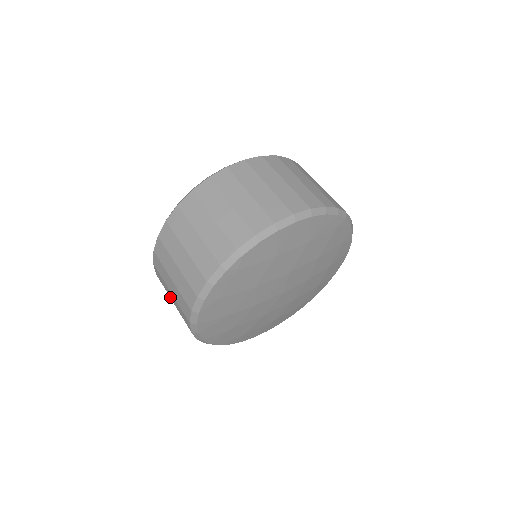
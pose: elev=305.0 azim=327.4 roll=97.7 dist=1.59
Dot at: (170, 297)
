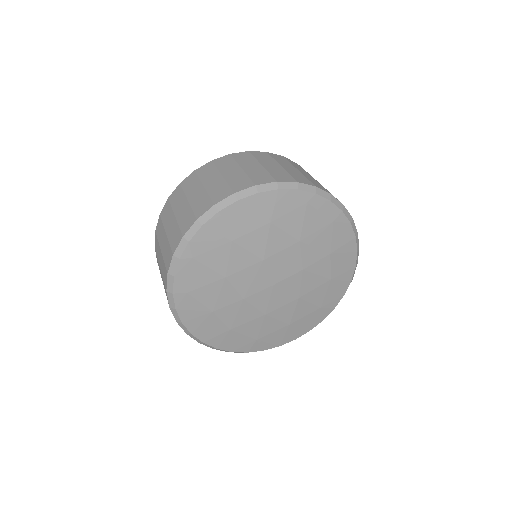
Dot at: occluded
